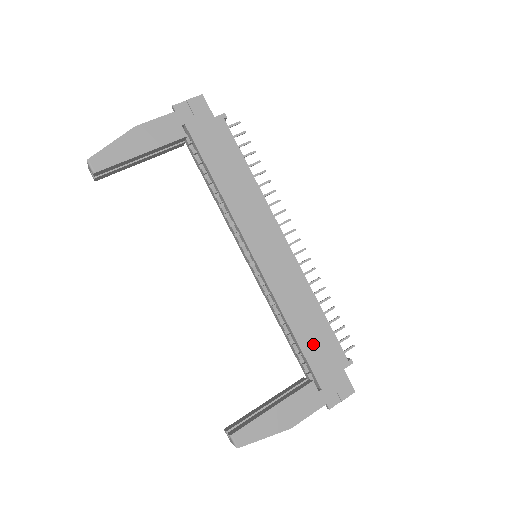
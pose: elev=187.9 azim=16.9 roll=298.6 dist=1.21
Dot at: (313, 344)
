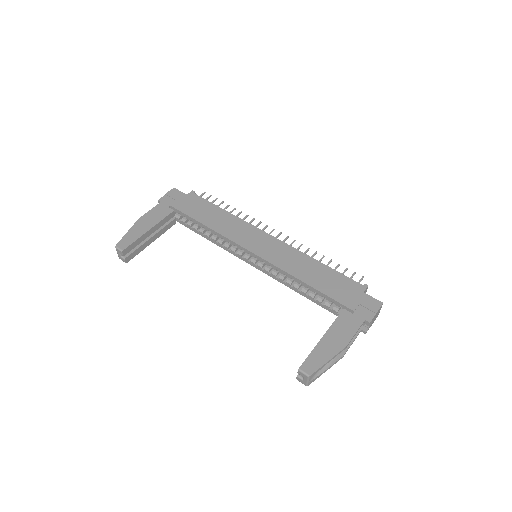
Dot at: (328, 286)
